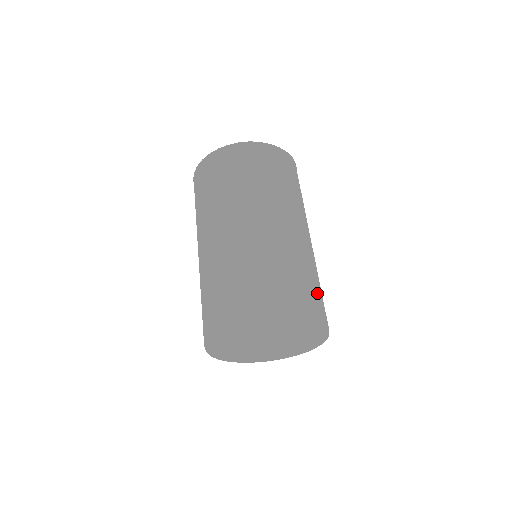
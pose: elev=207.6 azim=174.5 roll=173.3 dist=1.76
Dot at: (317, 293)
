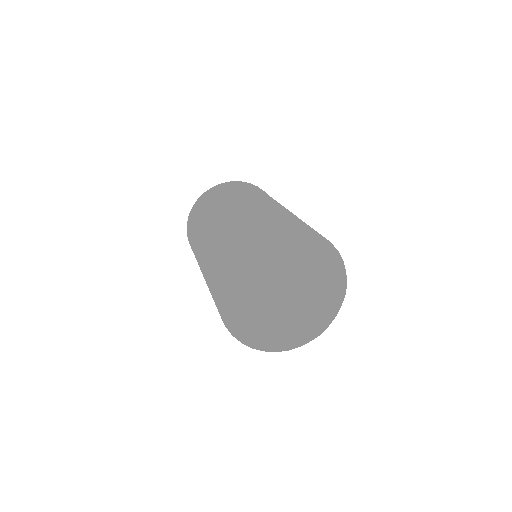
Dot at: (278, 218)
